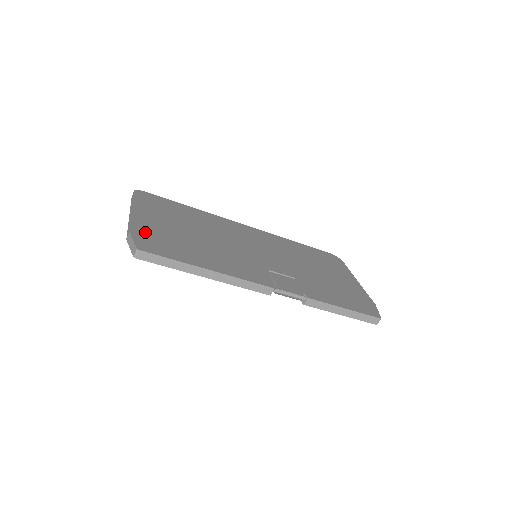
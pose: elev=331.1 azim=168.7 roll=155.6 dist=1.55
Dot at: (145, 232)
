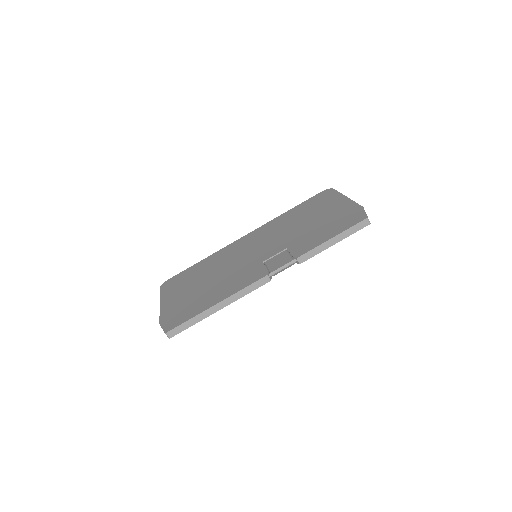
Dot at: (170, 314)
